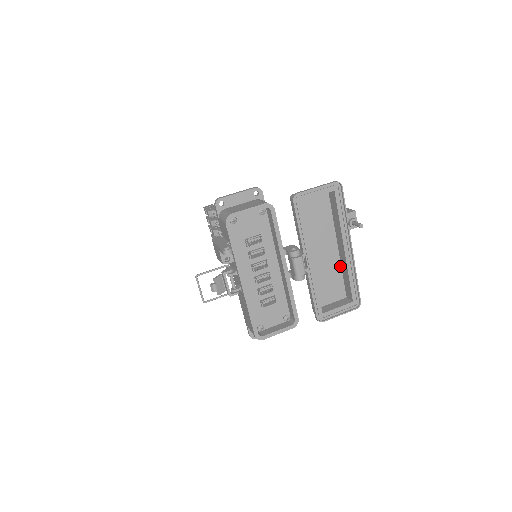
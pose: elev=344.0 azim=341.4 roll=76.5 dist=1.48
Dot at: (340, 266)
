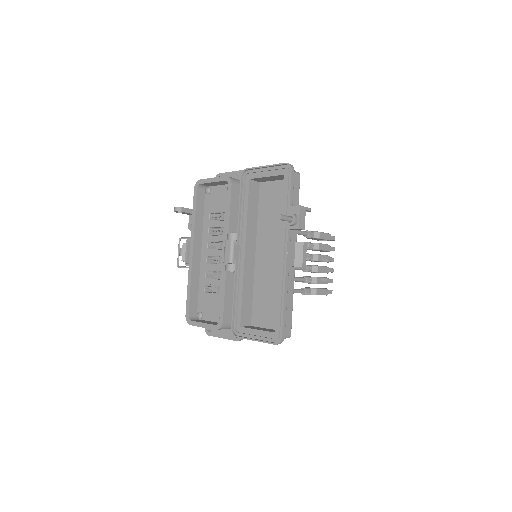
Dot at: occluded
